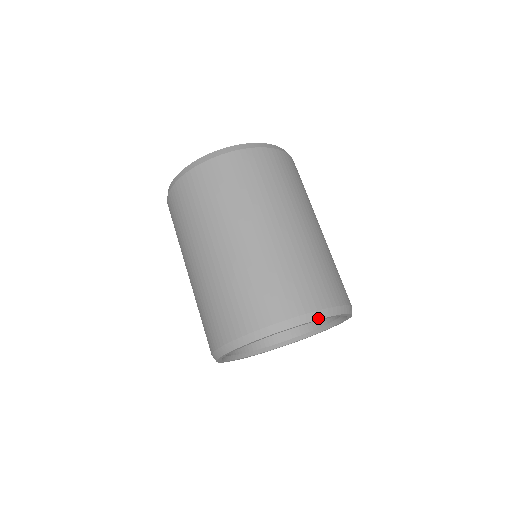
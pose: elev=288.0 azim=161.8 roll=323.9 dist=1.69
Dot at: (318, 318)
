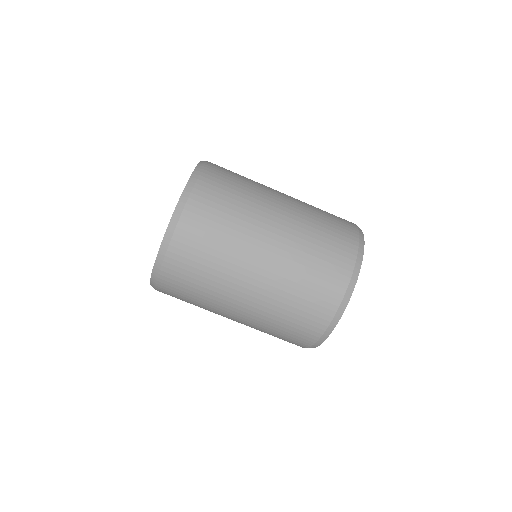
Dot at: (359, 270)
